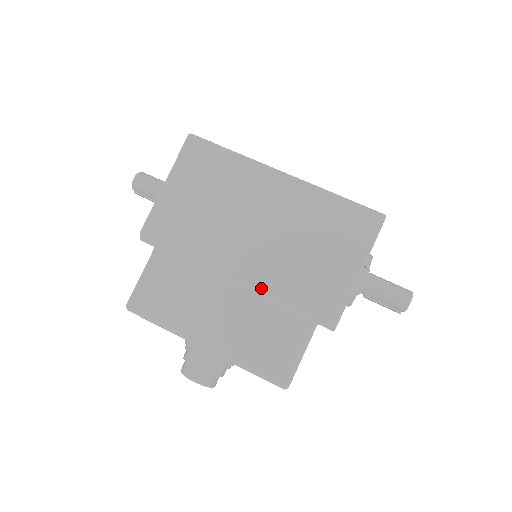
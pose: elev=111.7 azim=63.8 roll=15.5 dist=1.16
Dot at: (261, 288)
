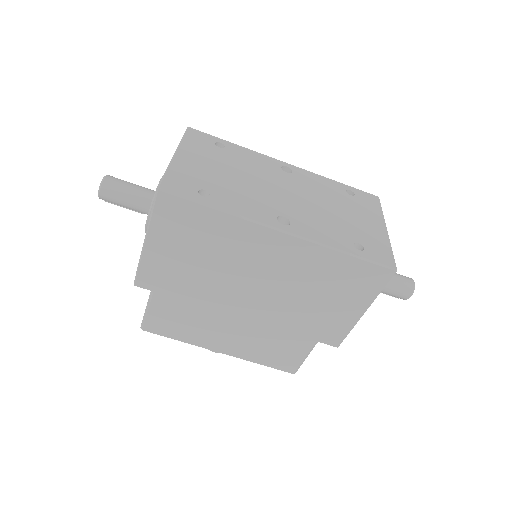
Dot at: (267, 325)
